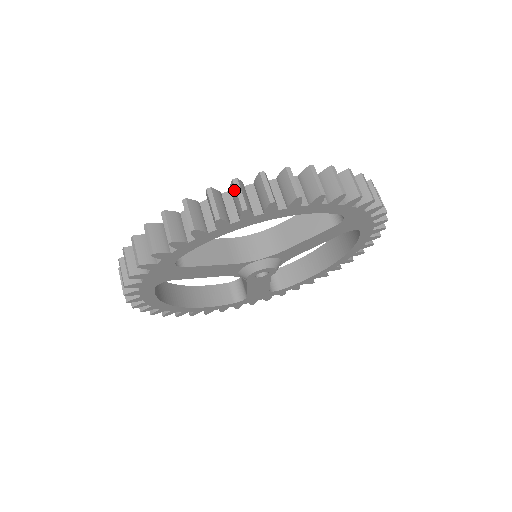
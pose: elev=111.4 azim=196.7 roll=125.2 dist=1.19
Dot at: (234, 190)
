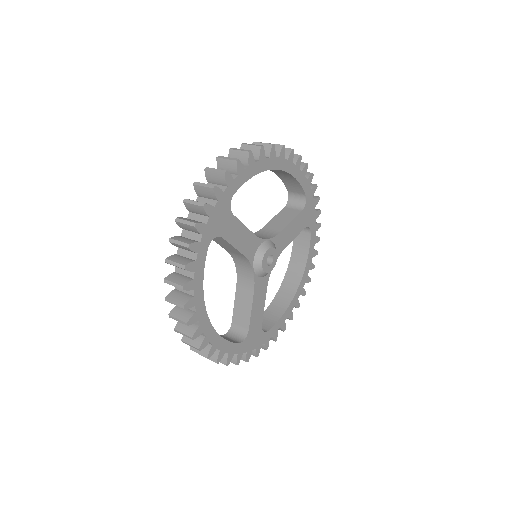
Dot at: (258, 144)
